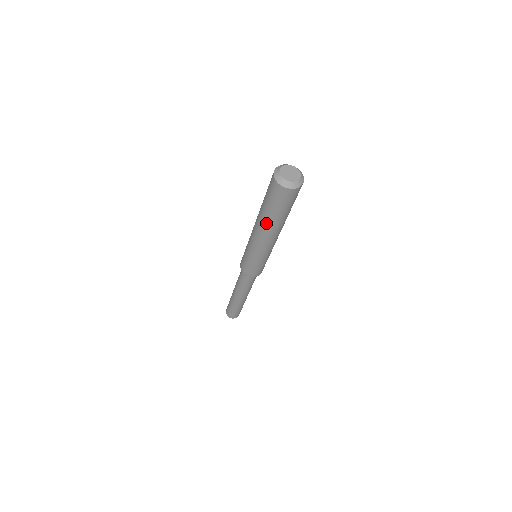
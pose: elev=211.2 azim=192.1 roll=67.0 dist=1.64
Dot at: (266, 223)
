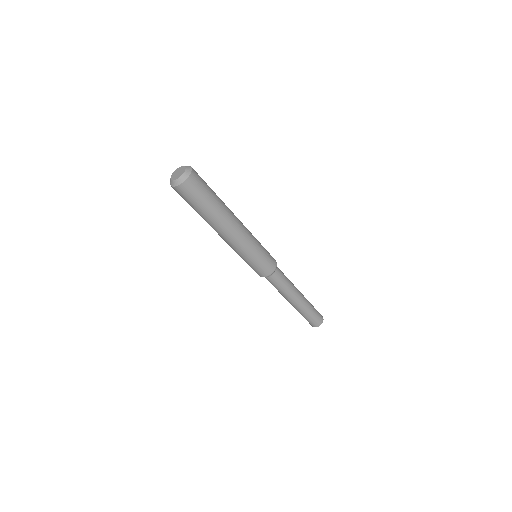
Dot at: (208, 223)
